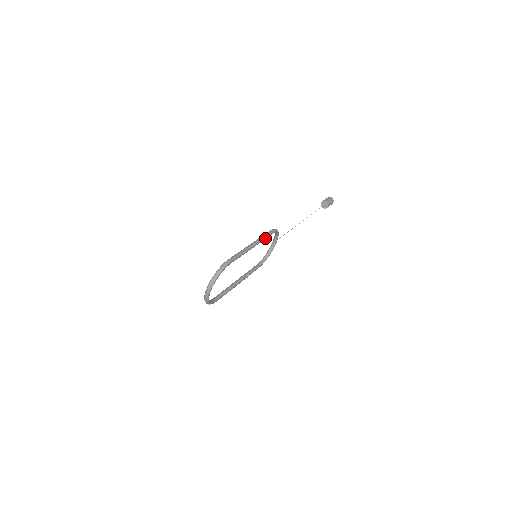
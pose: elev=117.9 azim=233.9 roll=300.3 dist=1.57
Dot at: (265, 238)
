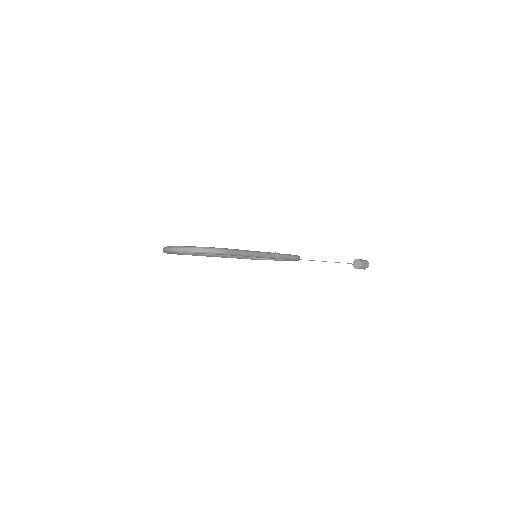
Dot at: (282, 258)
